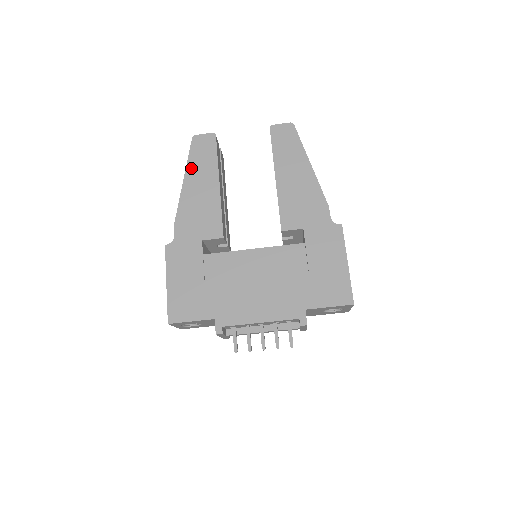
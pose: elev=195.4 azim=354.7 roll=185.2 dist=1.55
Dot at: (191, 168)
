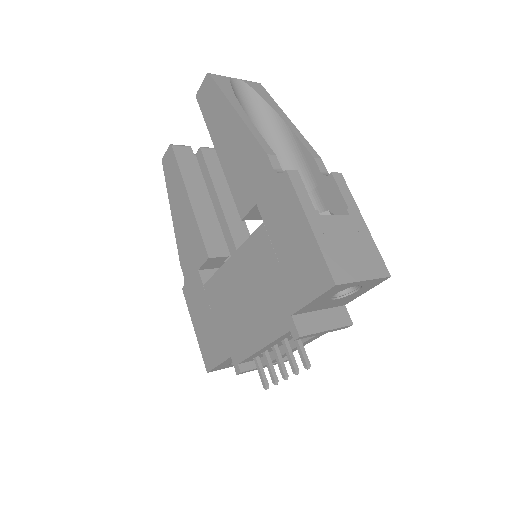
Dot at: (171, 196)
